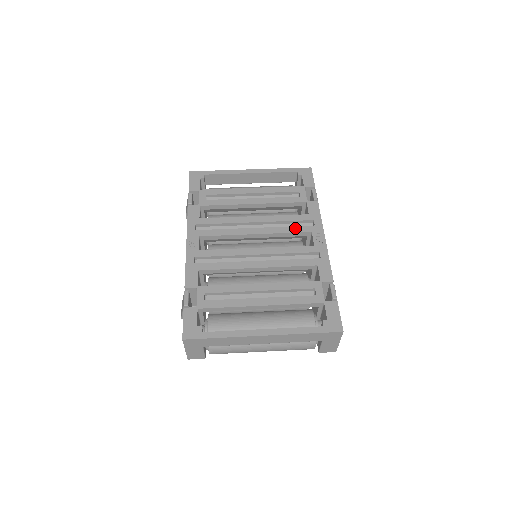
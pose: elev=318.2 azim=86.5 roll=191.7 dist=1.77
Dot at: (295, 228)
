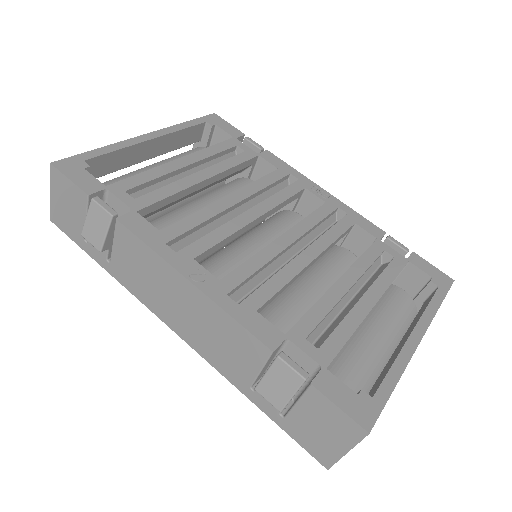
Dot at: (286, 191)
